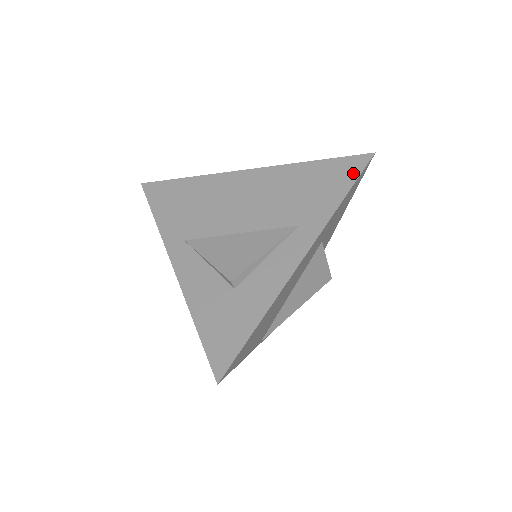
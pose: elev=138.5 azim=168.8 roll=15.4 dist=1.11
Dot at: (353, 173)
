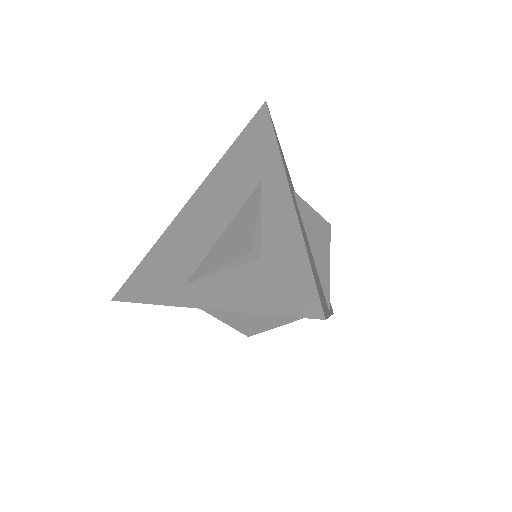
Dot at: (264, 122)
